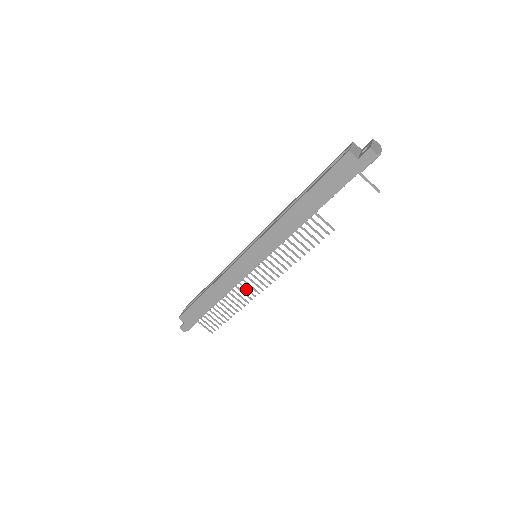
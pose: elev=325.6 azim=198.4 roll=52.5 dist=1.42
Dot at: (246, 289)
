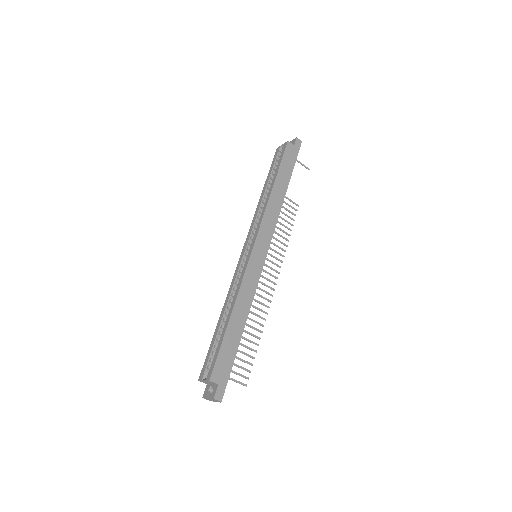
Dot at: (261, 296)
